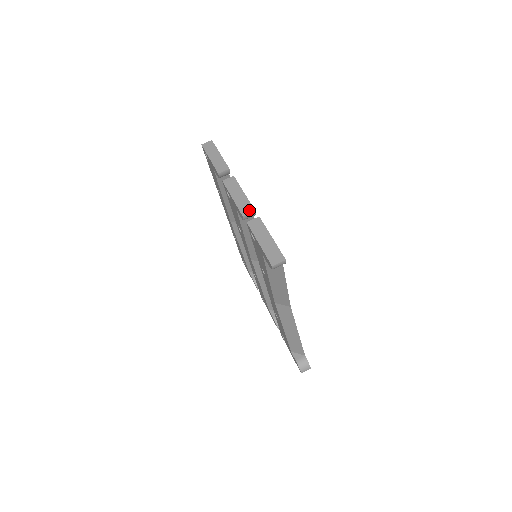
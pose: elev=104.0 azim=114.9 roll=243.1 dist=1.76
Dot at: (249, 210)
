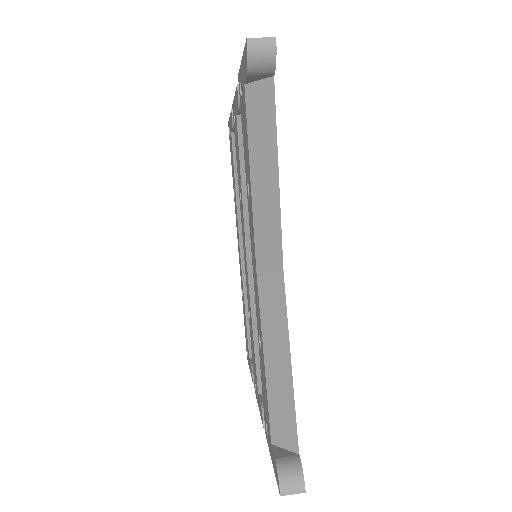
Dot at: occluded
